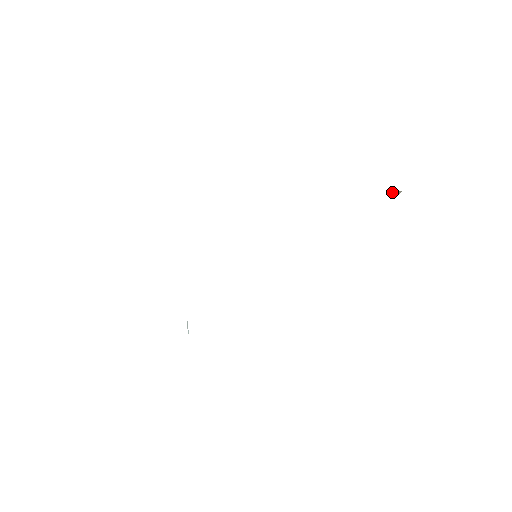
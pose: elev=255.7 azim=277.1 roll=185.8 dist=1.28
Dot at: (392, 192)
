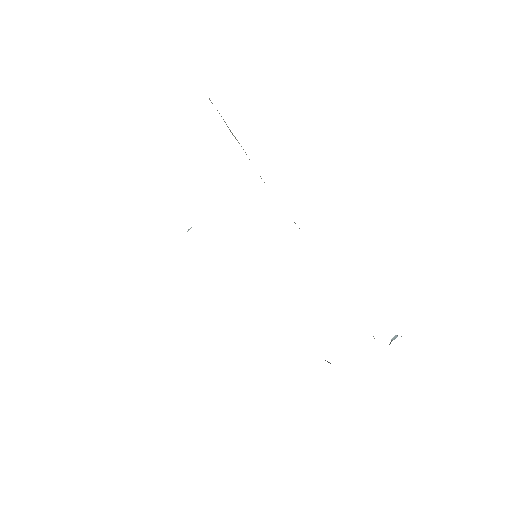
Dot at: (391, 340)
